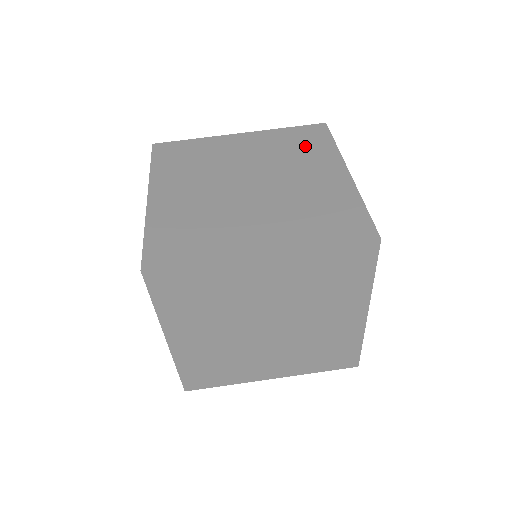
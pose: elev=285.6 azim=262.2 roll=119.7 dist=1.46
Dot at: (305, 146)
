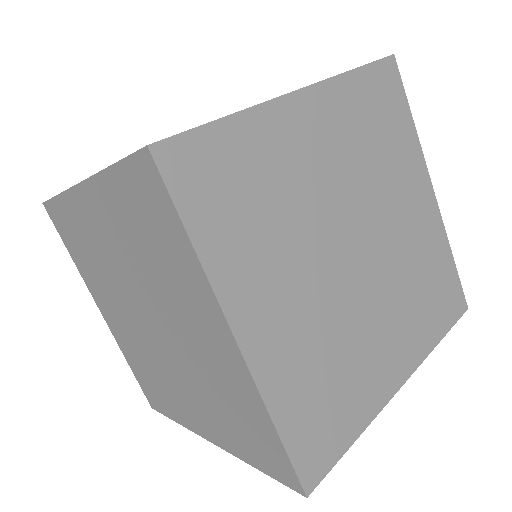
Dot at: occluded
